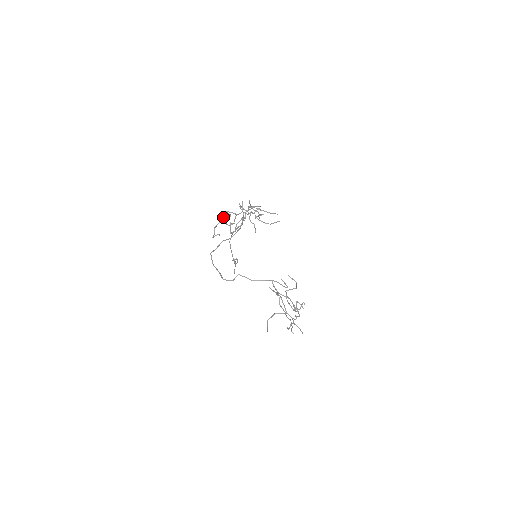
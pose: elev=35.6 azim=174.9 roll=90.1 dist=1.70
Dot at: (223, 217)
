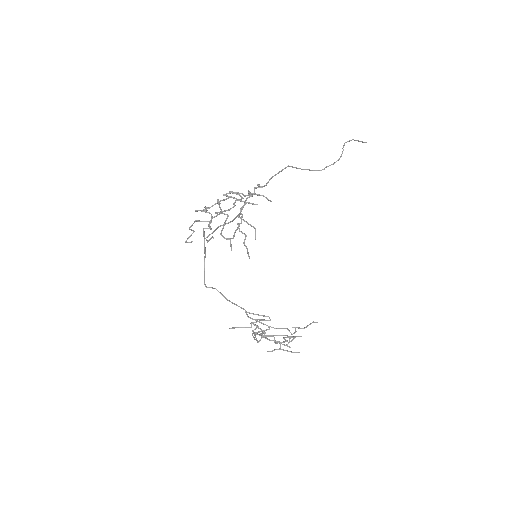
Dot at: occluded
